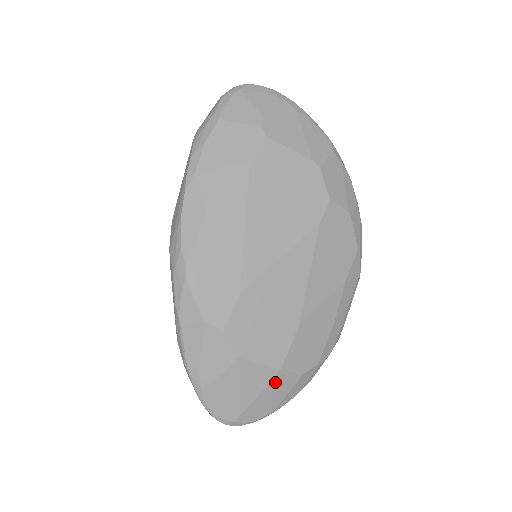
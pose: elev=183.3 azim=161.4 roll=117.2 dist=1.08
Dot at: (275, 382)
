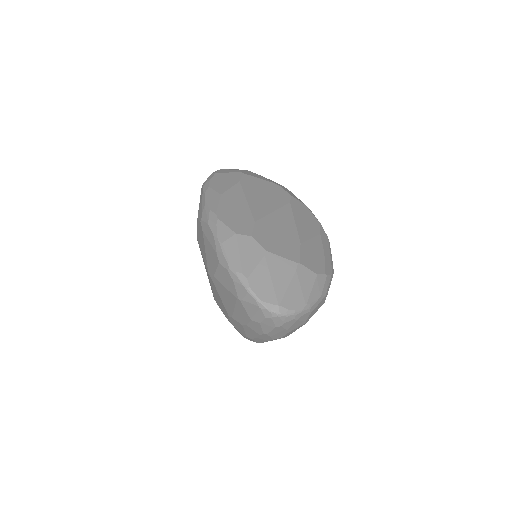
Dot at: (299, 273)
